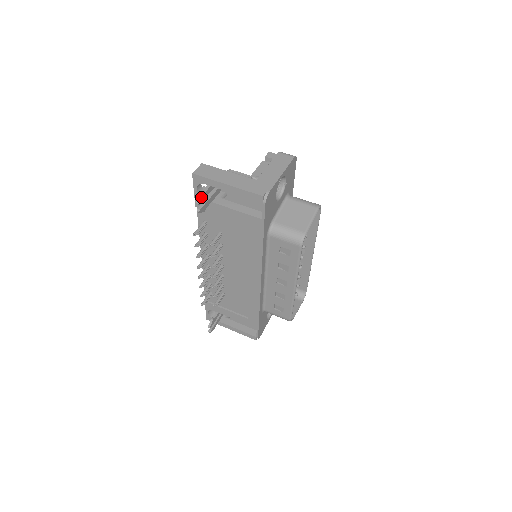
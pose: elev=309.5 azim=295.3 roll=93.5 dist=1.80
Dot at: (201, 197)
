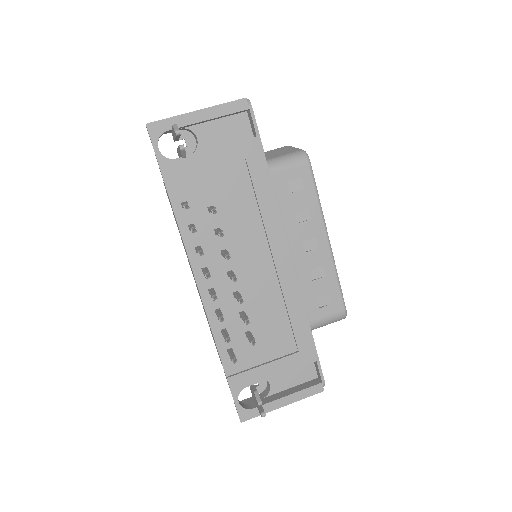
Dot at: (177, 127)
